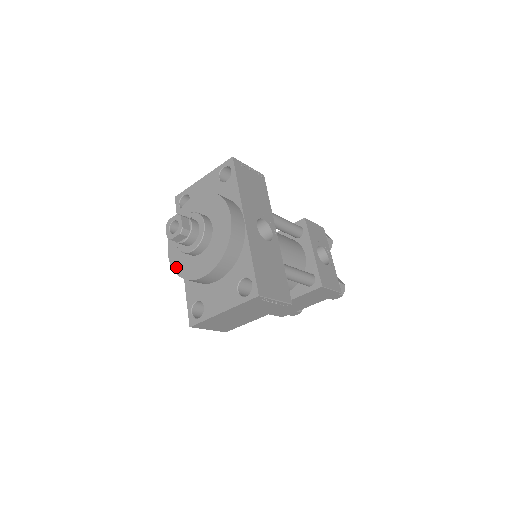
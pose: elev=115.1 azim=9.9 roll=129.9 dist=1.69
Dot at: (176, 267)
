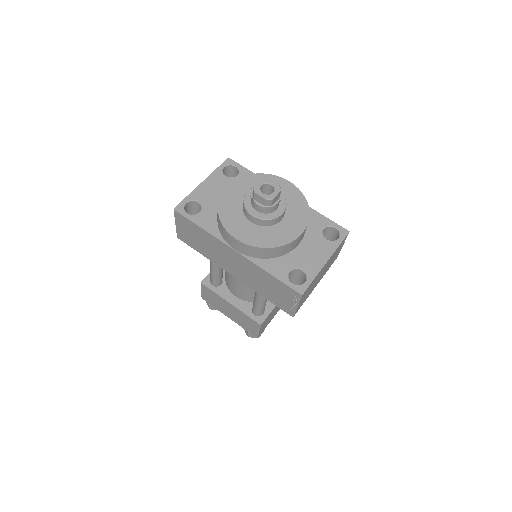
Dot at: (260, 243)
